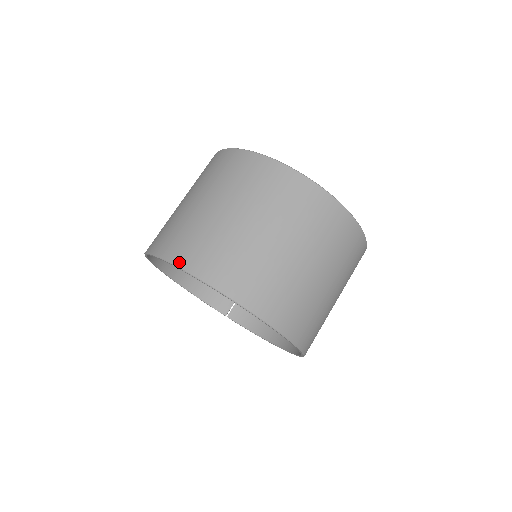
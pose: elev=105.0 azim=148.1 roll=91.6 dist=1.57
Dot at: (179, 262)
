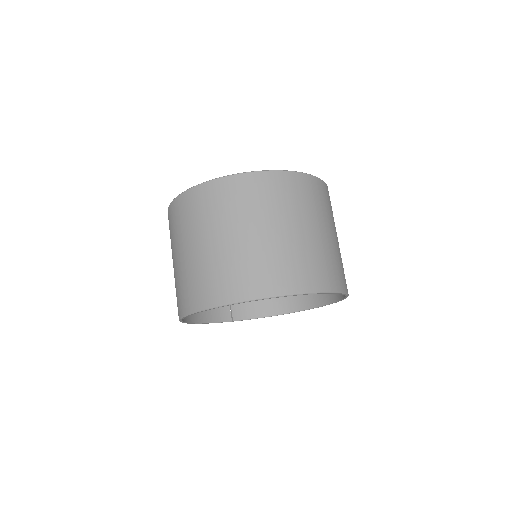
Dot at: (263, 294)
